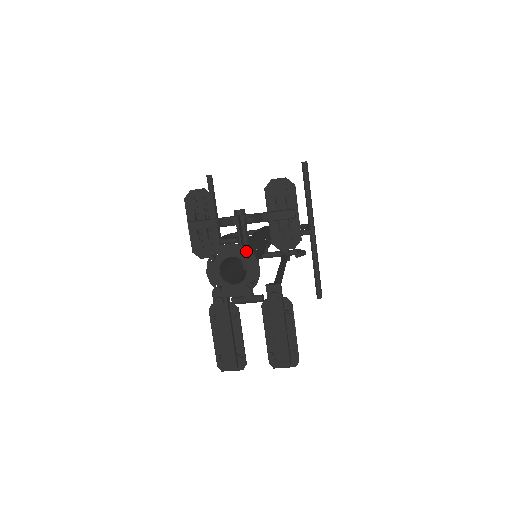
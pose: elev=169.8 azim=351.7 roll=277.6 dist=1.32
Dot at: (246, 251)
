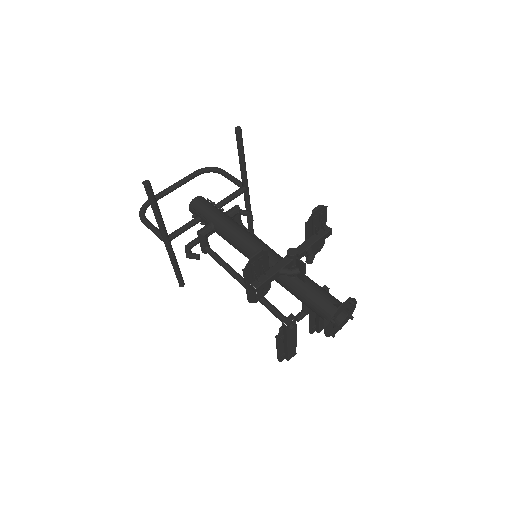
Dot at: occluded
